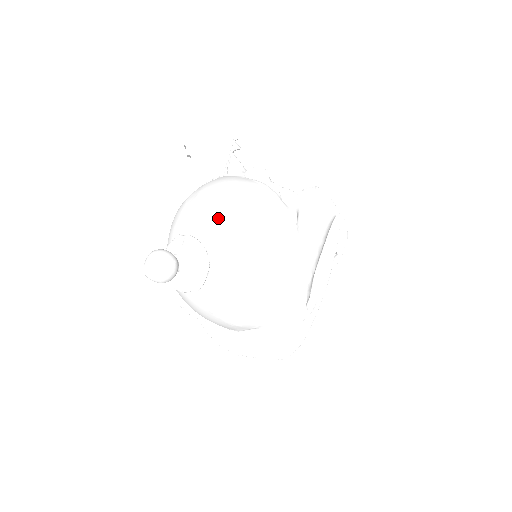
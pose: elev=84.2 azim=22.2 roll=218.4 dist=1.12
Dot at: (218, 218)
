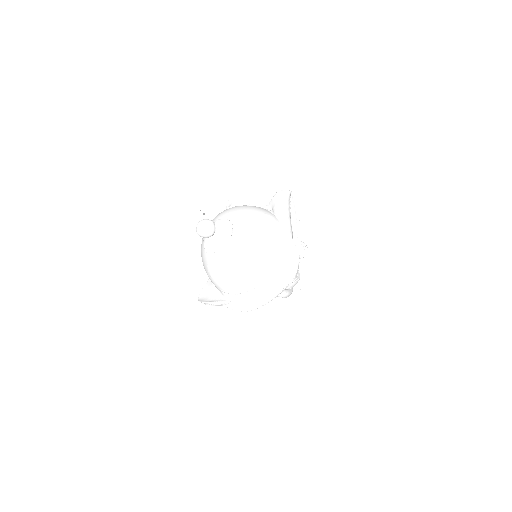
Dot at: (230, 212)
